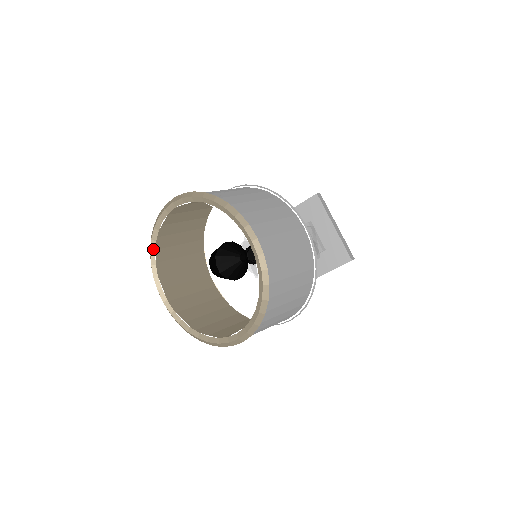
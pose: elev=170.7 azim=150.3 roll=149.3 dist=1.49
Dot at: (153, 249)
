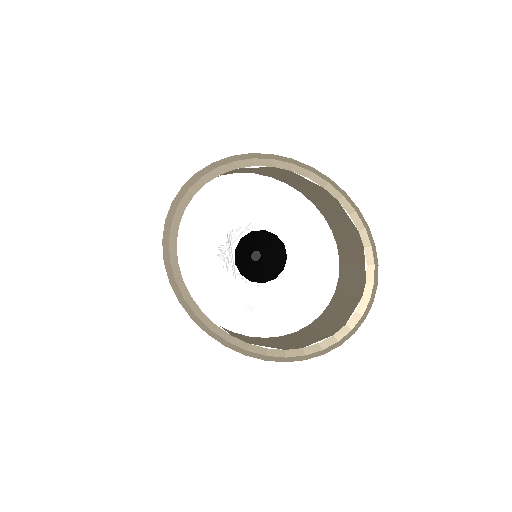
Dot at: (178, 275)
